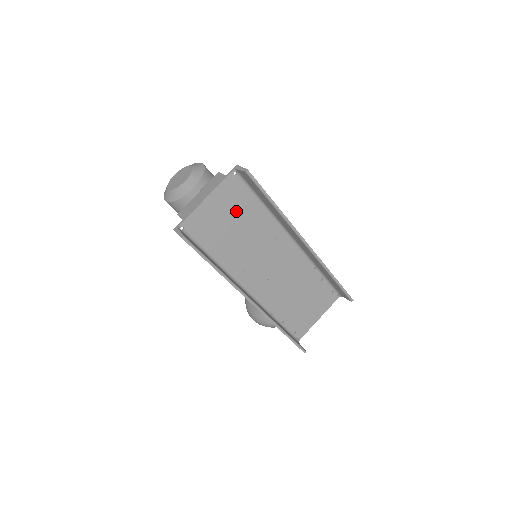
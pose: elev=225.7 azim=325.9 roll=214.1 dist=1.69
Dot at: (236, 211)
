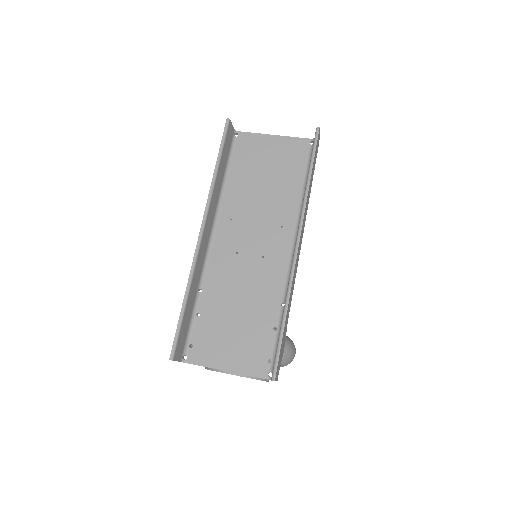
Dot at: (281, 168)
